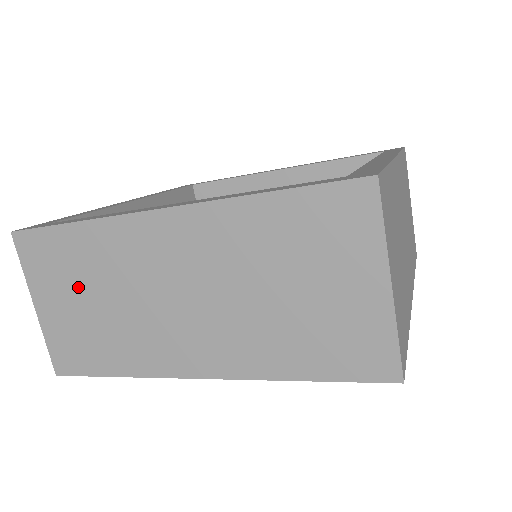
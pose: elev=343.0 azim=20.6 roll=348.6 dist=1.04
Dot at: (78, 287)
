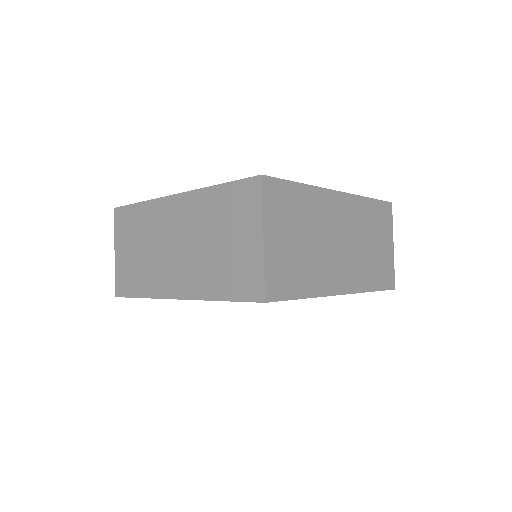
Dot at: (135, 240)
